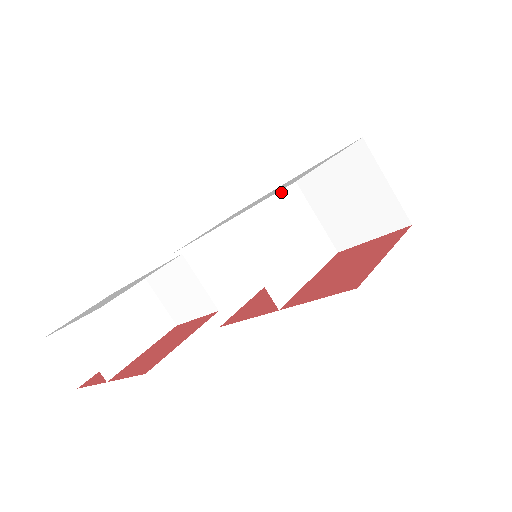
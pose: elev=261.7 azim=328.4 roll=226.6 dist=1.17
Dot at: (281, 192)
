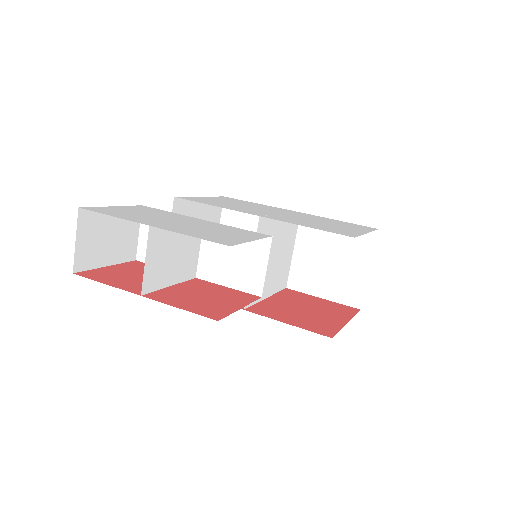
Dot at: occluded
